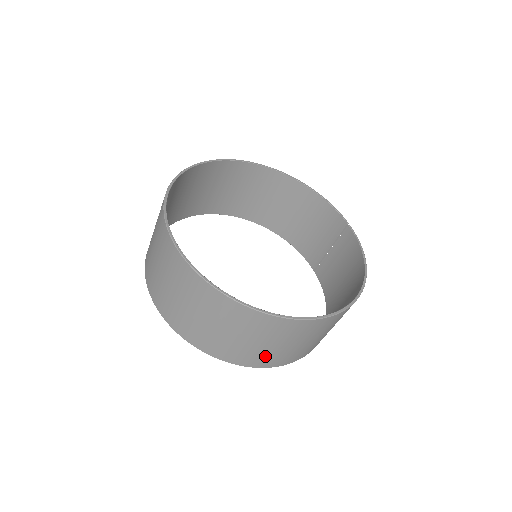
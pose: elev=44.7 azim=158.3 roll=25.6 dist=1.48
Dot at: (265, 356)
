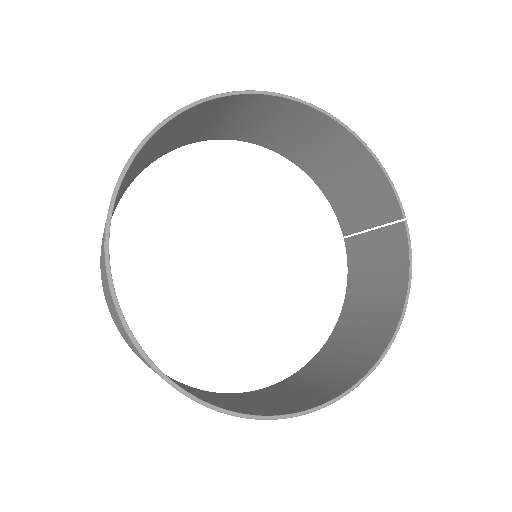
Dot at: occluded
